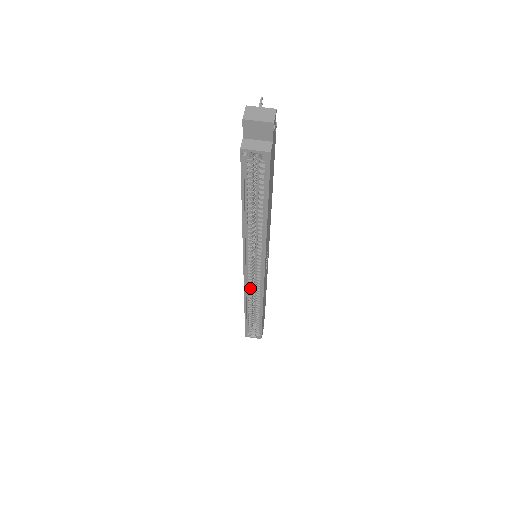
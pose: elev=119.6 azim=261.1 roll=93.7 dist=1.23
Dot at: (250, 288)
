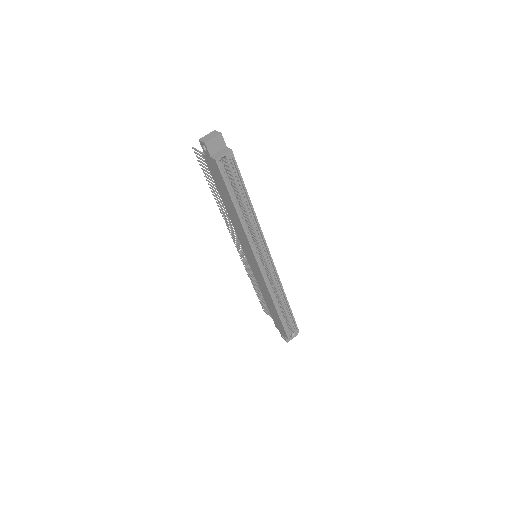
Dot at: (269, 283)
